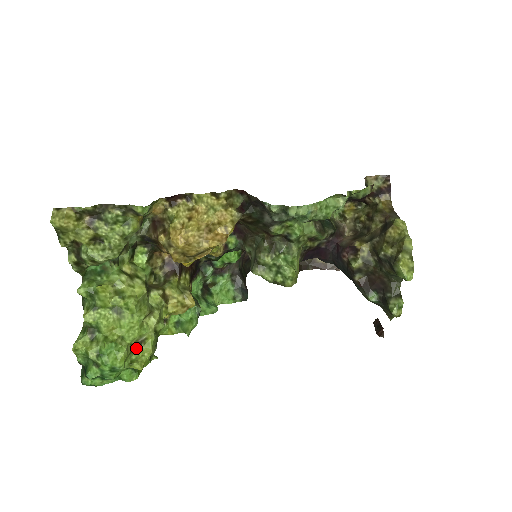
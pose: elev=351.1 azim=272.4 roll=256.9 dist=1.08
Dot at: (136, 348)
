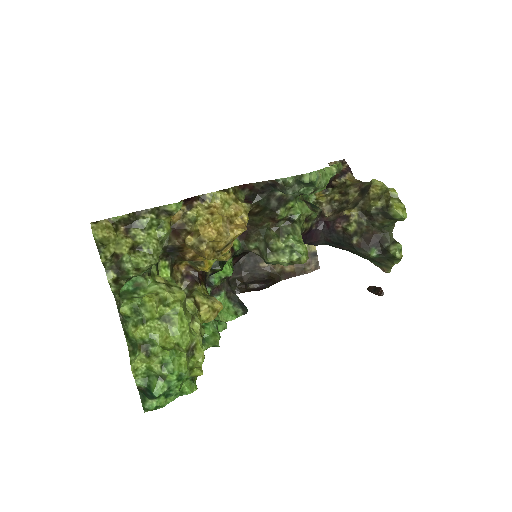
Dot at: (190, 355)
